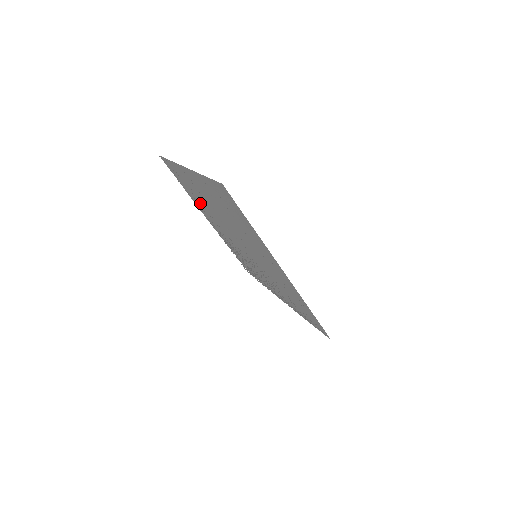
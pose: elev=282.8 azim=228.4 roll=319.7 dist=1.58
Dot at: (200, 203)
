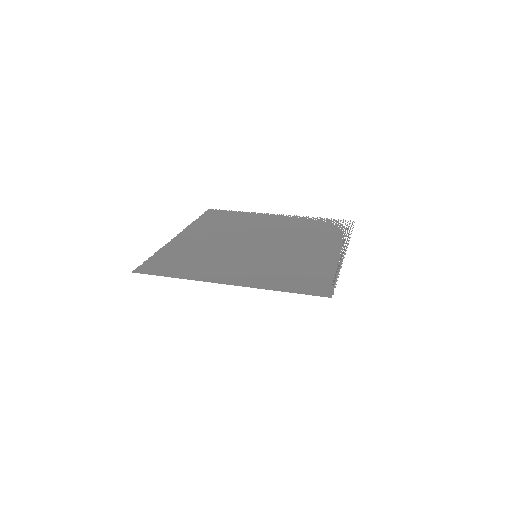
Dot at: (244, 222)
